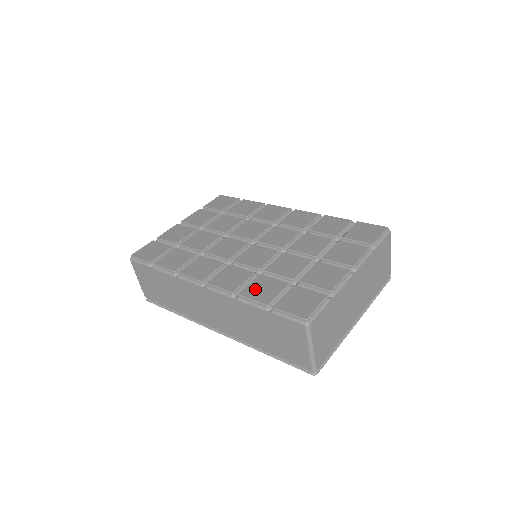
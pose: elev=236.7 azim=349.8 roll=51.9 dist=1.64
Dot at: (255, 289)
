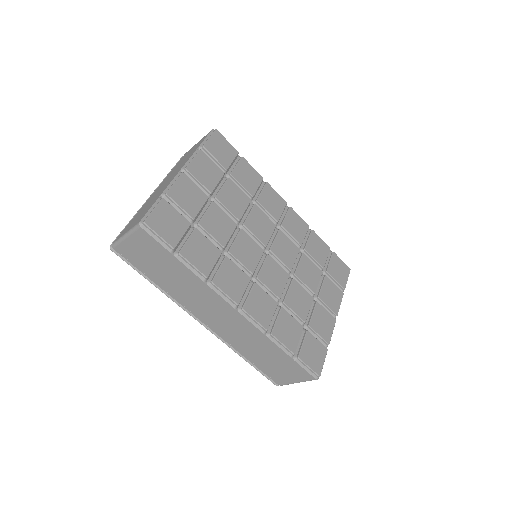
Dot at: (283, 330)
